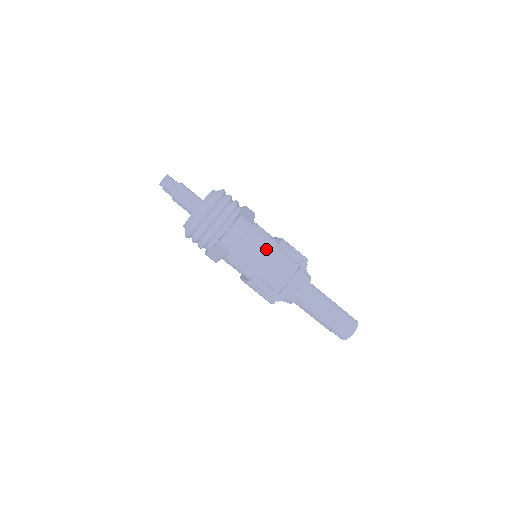
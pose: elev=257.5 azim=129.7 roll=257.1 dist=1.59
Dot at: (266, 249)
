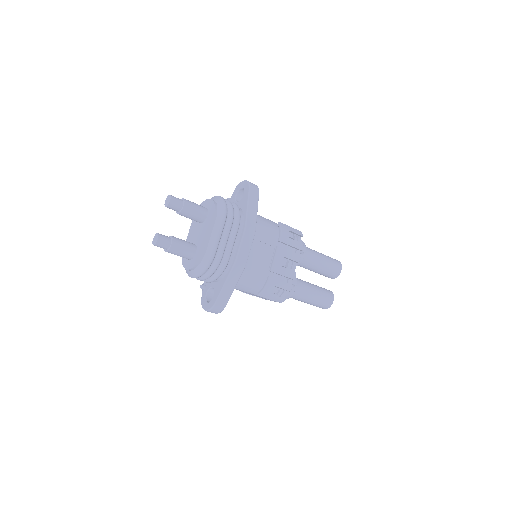
Dot at: (248, 292)
